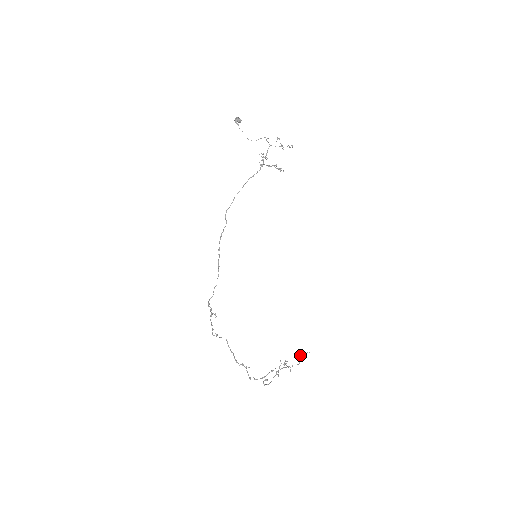
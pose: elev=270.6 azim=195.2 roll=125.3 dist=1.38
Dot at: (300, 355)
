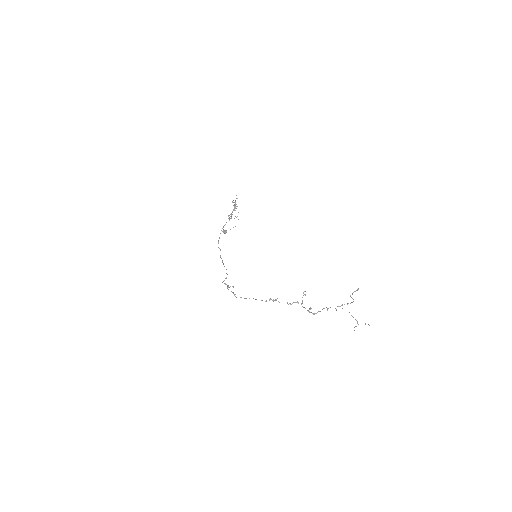
Dot at: (350, 295)
